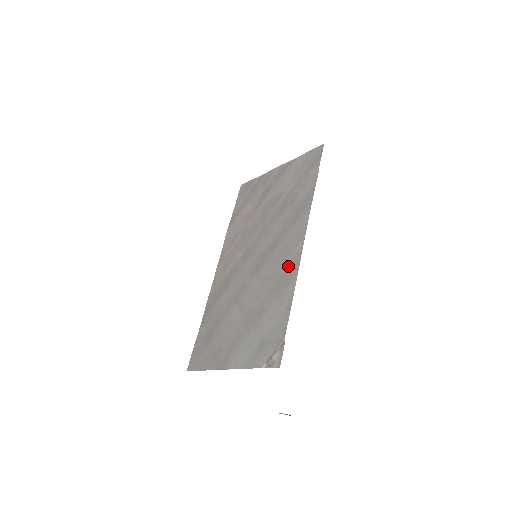
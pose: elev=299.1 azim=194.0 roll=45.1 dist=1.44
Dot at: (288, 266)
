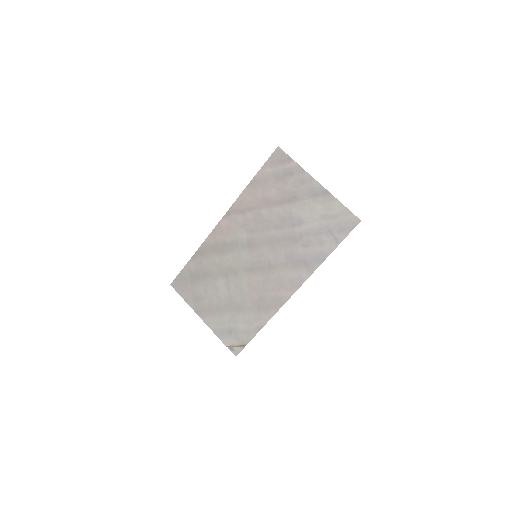
Dot at: (273, 299)
